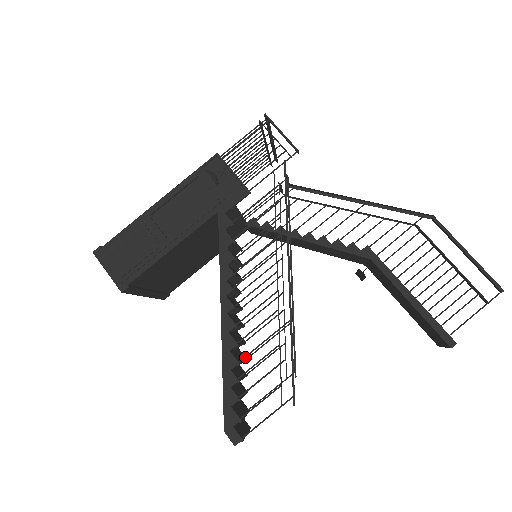
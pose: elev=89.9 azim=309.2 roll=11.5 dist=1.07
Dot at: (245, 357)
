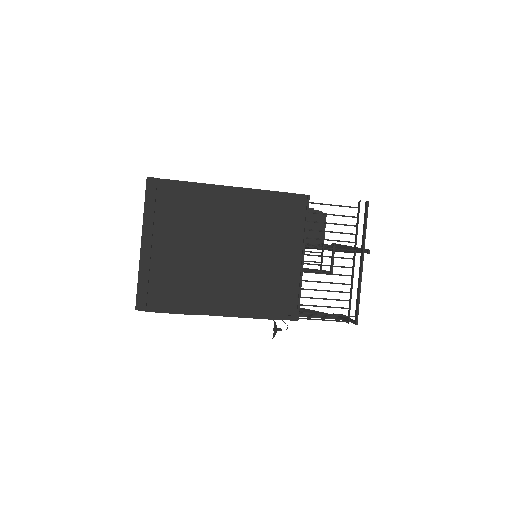
Dot at: occluded
